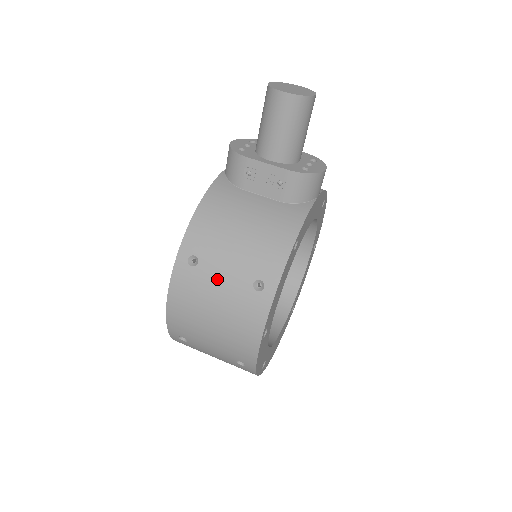
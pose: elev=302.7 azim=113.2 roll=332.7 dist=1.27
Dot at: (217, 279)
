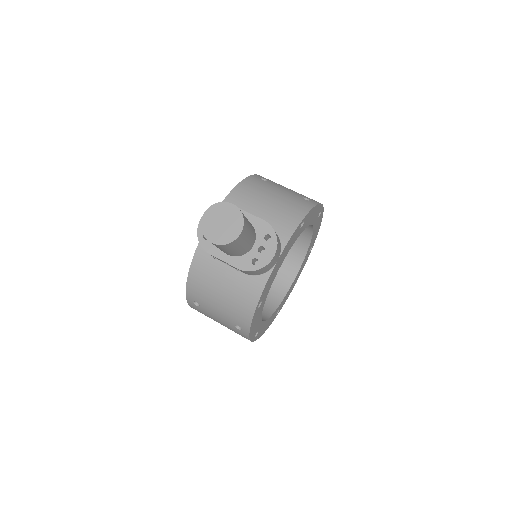
Dot at: (214, 316)
